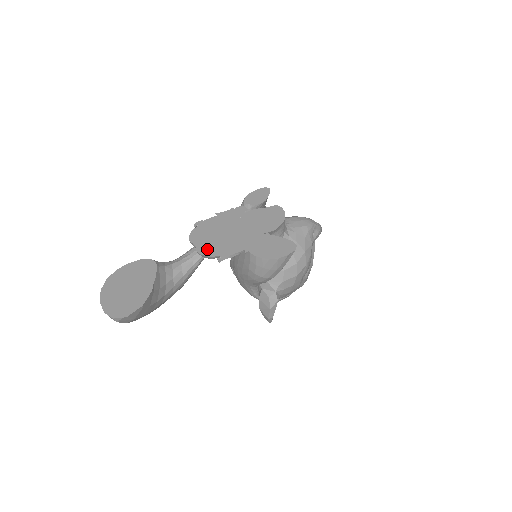
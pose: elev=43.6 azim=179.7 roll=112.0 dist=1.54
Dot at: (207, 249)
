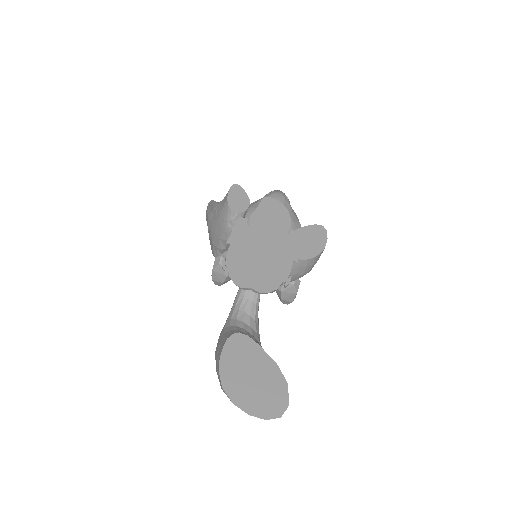
Dot at: (266, 284)
